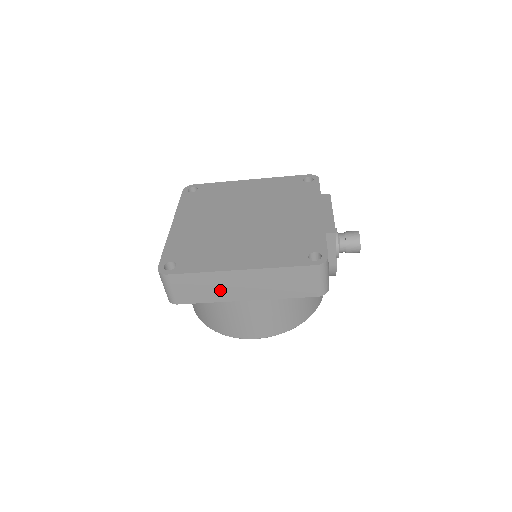
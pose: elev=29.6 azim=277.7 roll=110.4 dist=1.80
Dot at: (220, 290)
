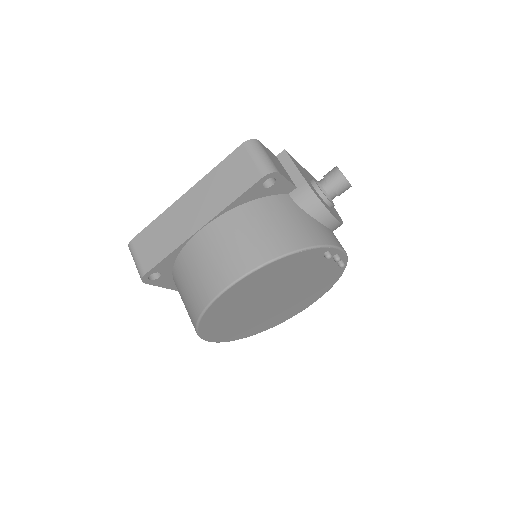
Dot at: (175, 230)
